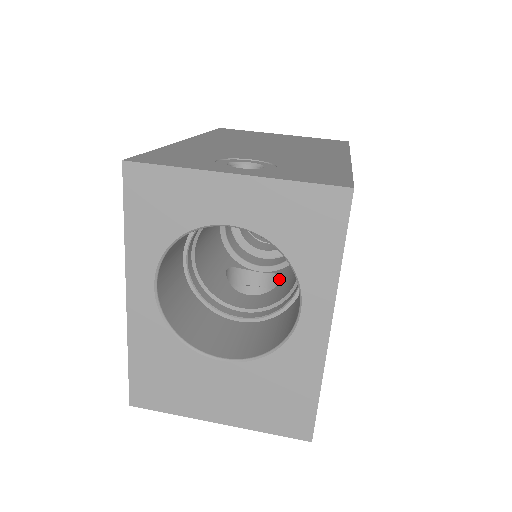
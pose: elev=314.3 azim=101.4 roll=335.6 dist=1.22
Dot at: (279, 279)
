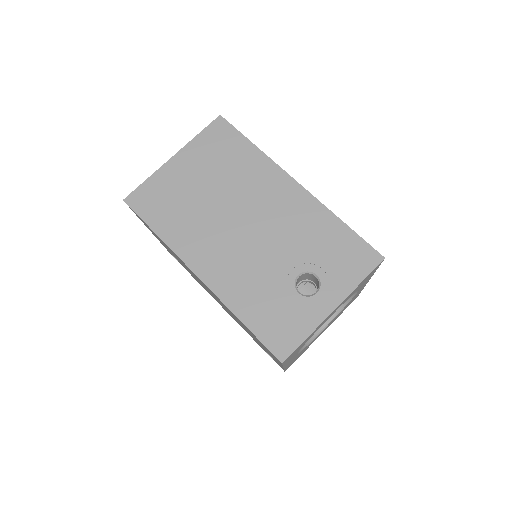
Dot at: occluded
